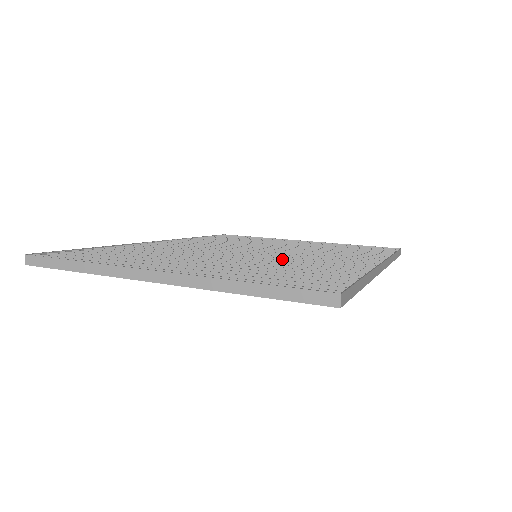
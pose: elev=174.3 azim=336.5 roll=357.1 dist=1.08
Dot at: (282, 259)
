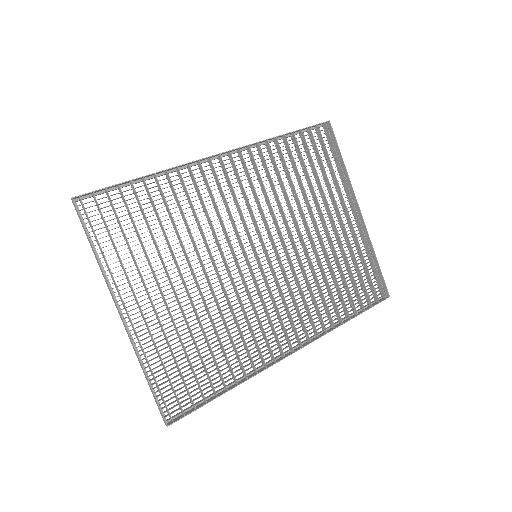
Dot at: (242, 304)
